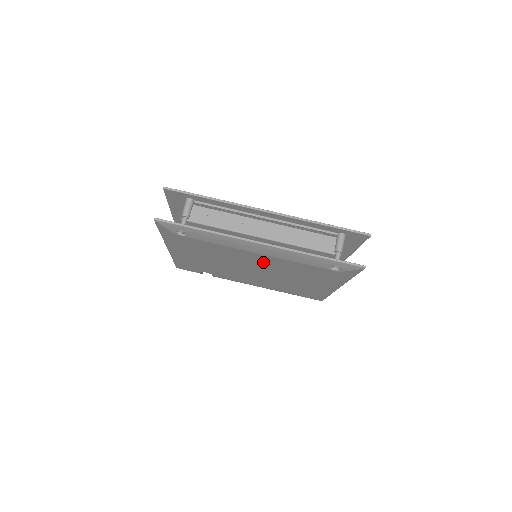
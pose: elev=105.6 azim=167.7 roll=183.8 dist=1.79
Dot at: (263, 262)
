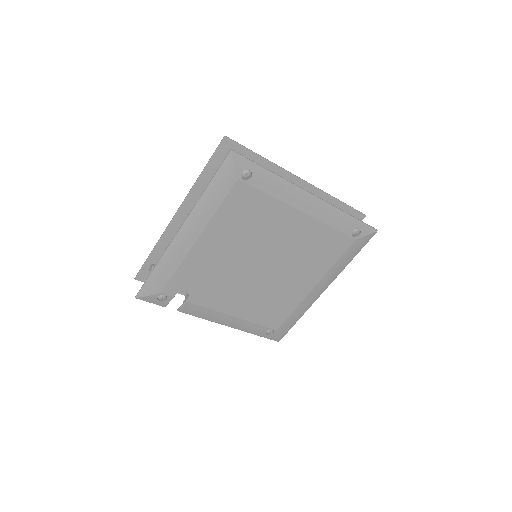
Dot at: (291, 235)
